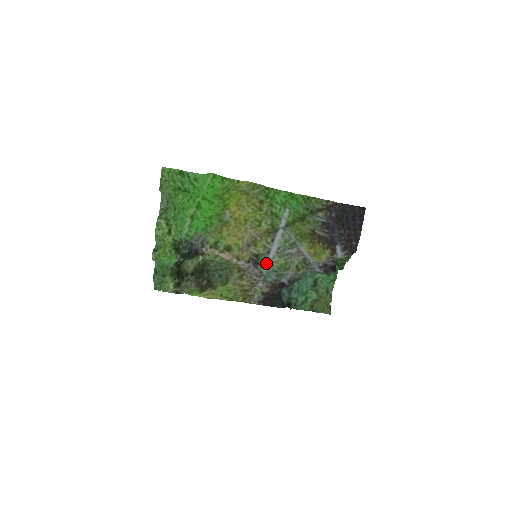
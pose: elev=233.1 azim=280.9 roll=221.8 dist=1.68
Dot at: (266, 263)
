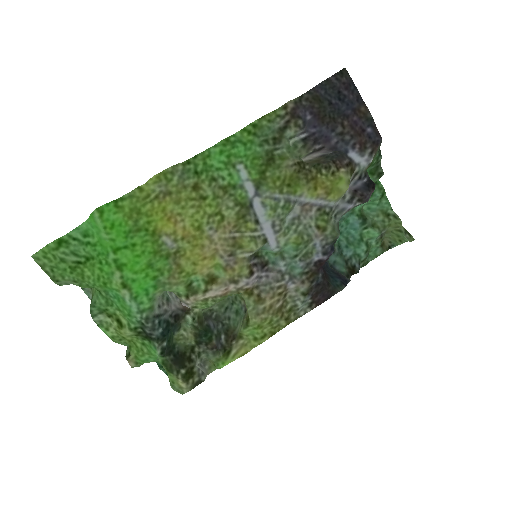
Dot at: (275, 255)
